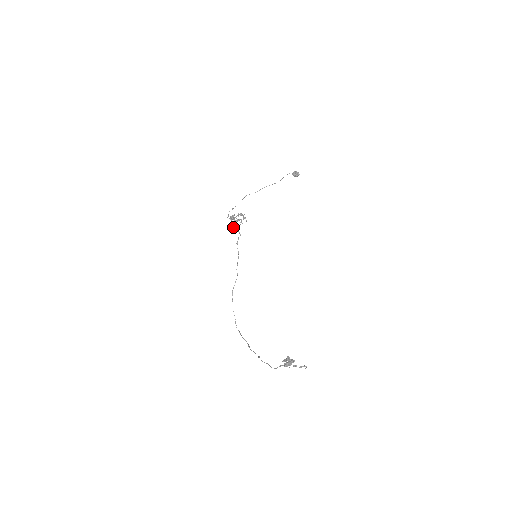
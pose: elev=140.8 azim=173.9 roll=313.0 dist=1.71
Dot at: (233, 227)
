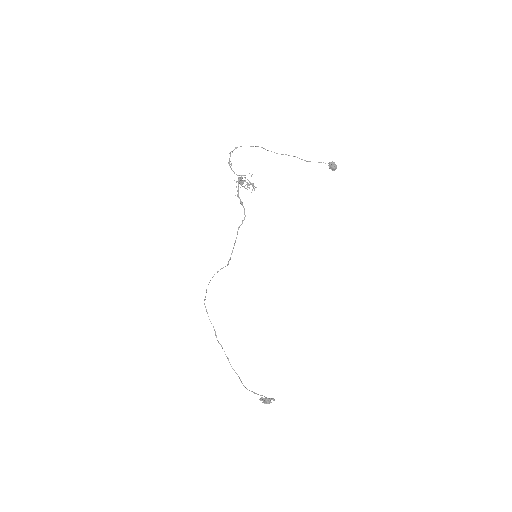
Dot at: (238, 197)
